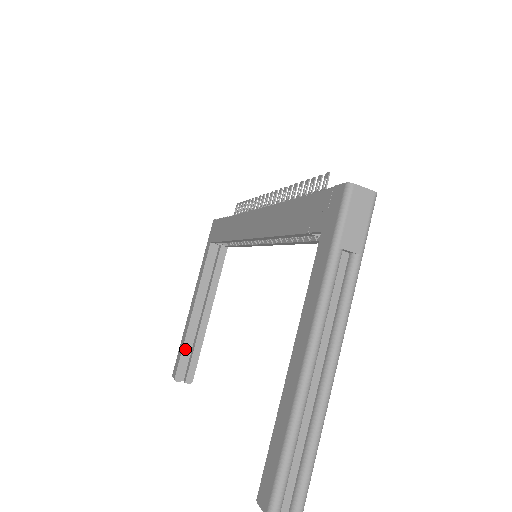
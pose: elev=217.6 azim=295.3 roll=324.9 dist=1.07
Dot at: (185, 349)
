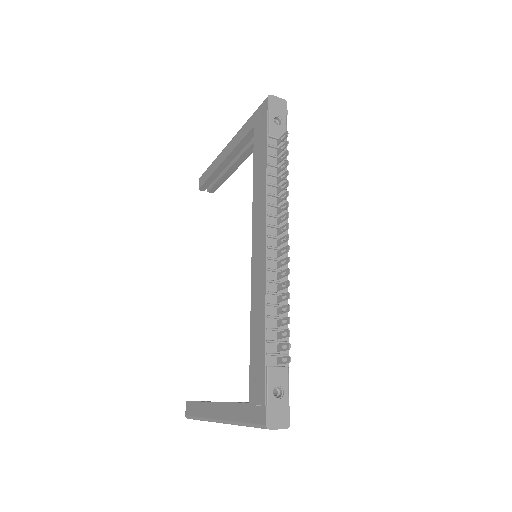
Dot at: (211, 178)
